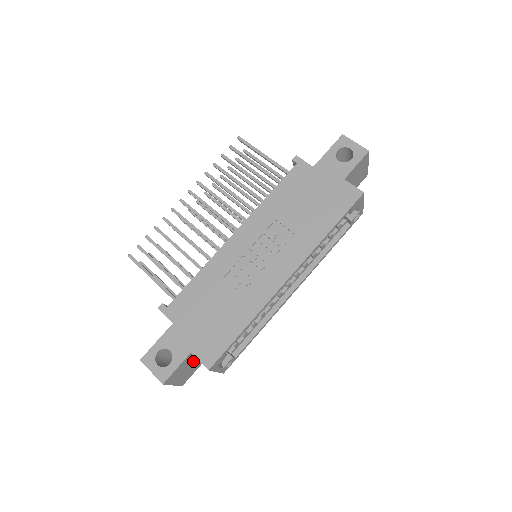
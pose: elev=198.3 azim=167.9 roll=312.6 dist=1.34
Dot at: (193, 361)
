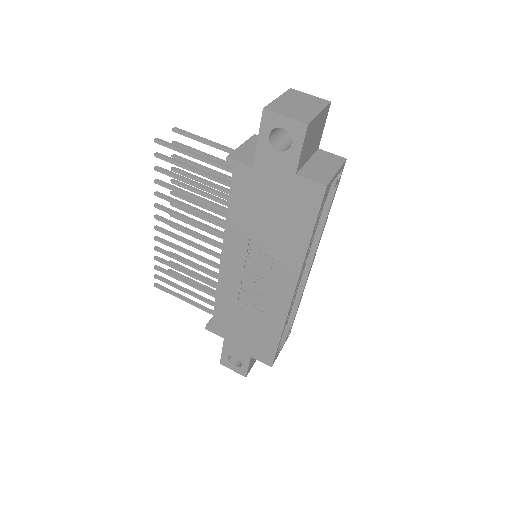
Dot at: occluded
